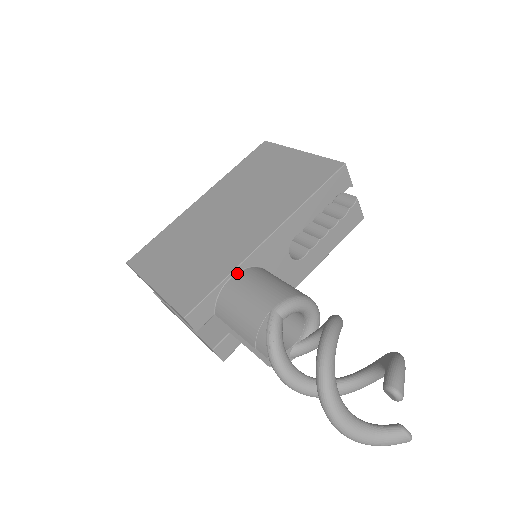
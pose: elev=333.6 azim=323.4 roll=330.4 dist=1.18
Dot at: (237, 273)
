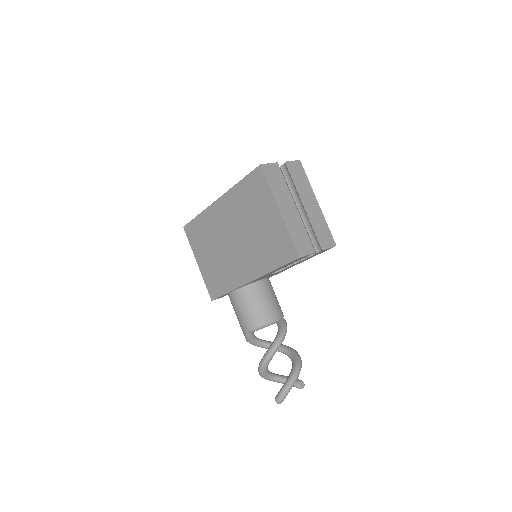
Dot at: (235, 291)
